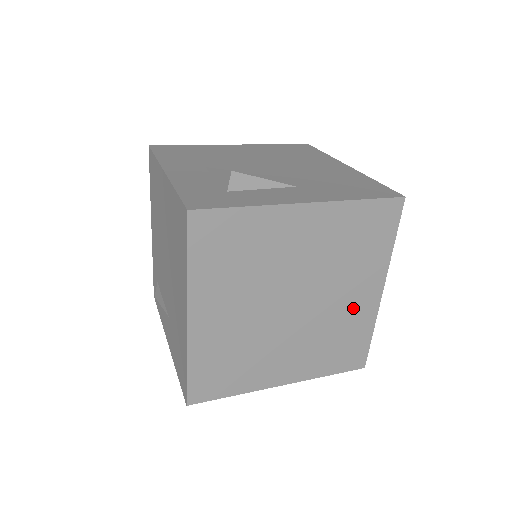
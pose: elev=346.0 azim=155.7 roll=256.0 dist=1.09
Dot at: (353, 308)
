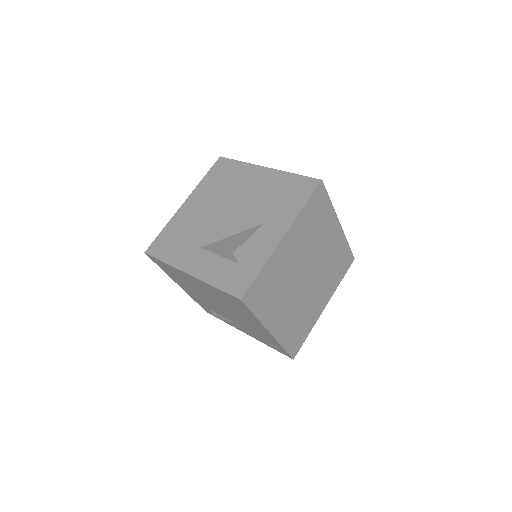
Dot at: (332, 246)
